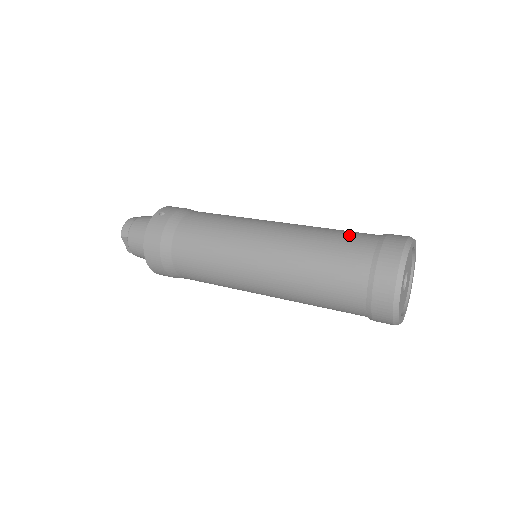
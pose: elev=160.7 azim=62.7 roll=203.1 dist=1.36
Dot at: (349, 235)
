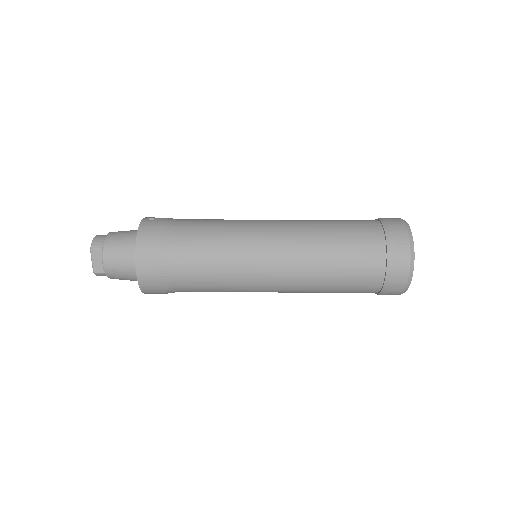
Dot at: (351, 220)
